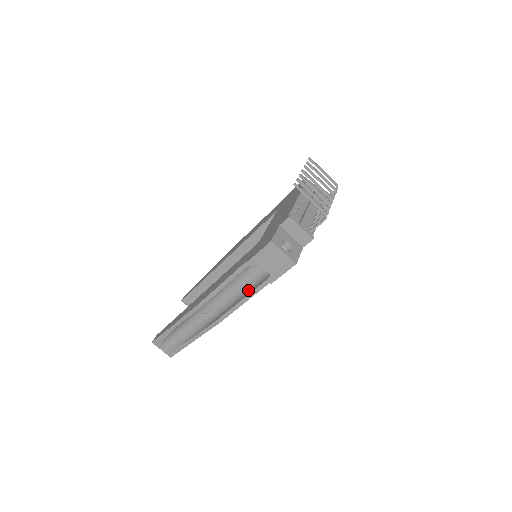
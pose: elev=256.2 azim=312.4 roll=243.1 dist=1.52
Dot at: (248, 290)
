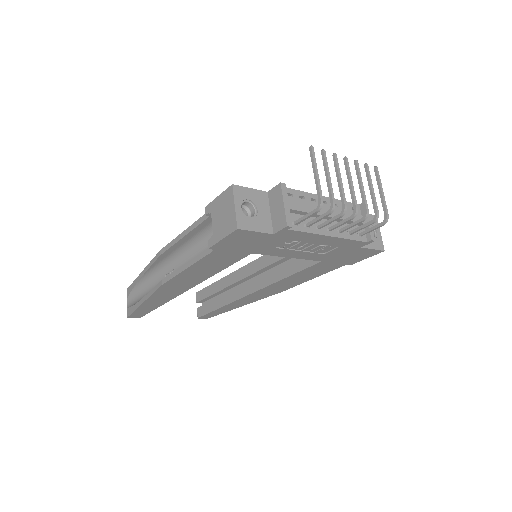
Dot at: occluded
